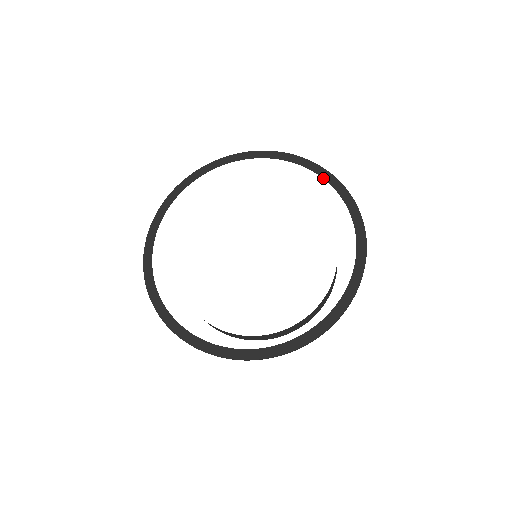
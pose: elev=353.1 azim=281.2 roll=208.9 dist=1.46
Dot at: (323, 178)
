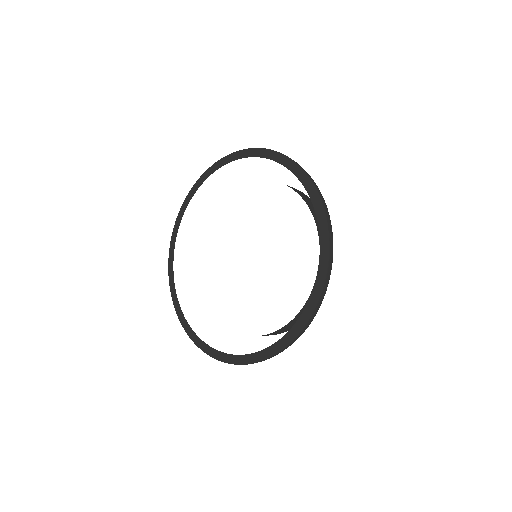
Dot at: (296, 176)
